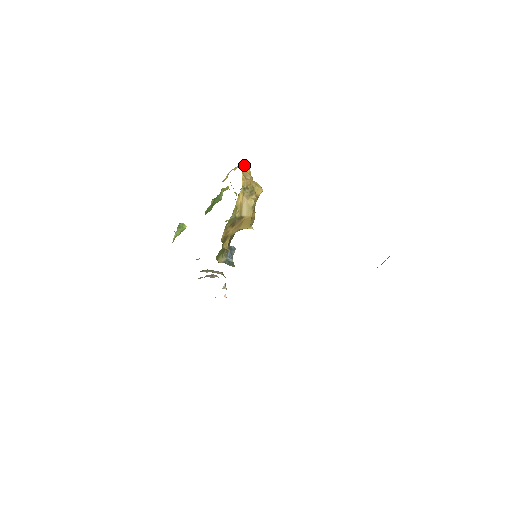
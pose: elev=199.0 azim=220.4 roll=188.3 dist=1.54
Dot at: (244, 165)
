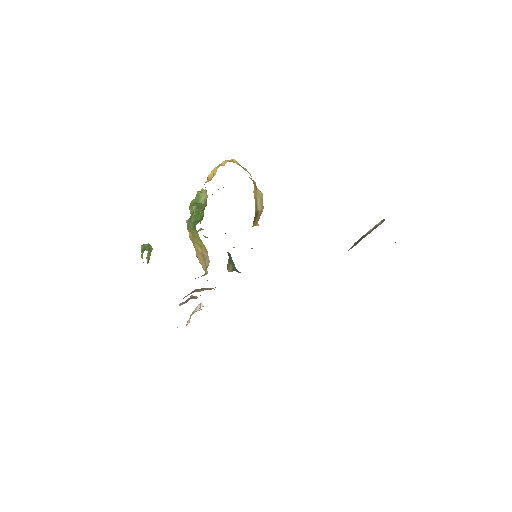
Dot at: (233, 159)
